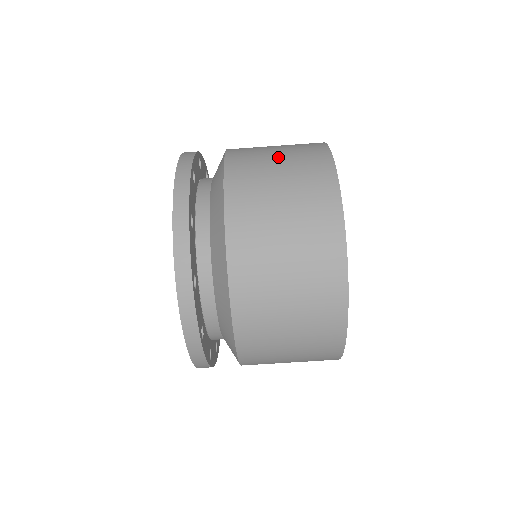
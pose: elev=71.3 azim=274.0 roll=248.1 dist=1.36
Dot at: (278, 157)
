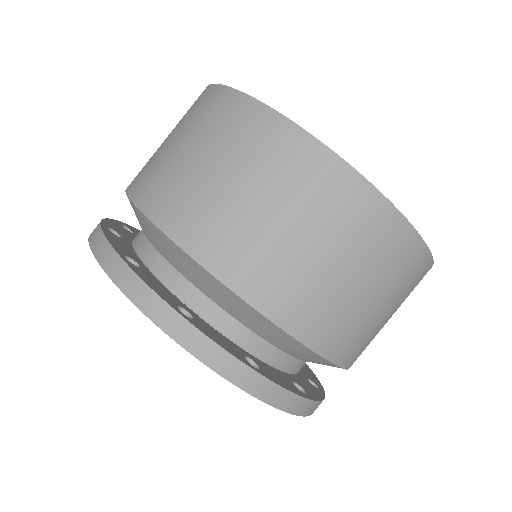
Dot at: occluded
